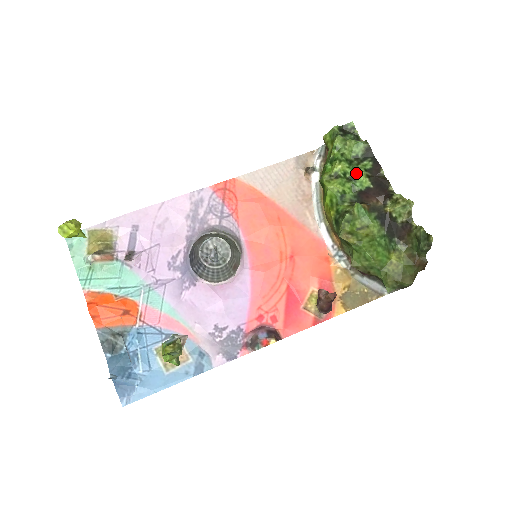
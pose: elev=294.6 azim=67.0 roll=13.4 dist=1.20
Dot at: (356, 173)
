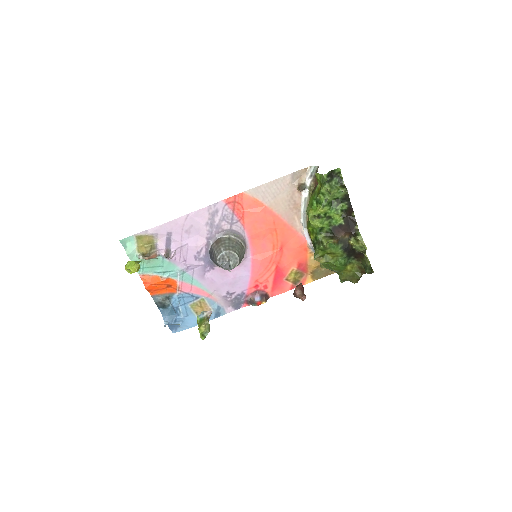
Dot at: (334, 213)
